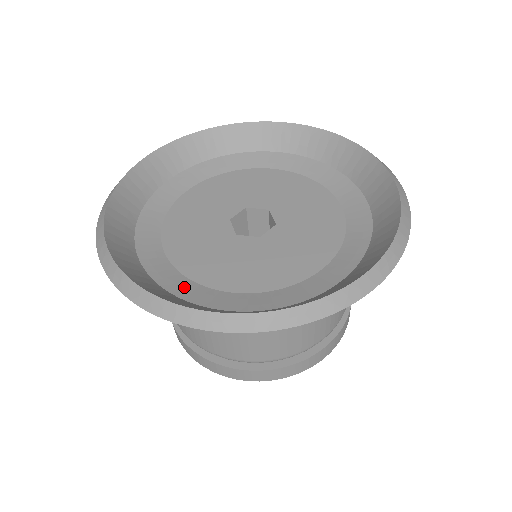
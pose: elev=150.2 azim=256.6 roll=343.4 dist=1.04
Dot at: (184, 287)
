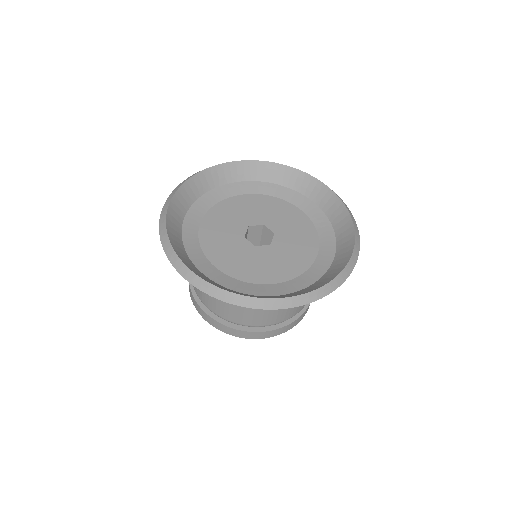
Dot at: (251, 288)
